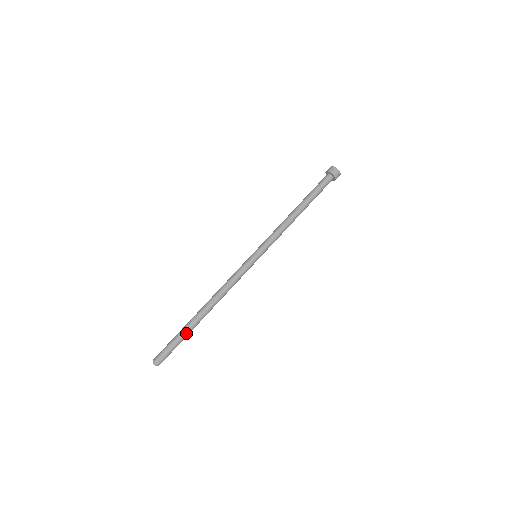
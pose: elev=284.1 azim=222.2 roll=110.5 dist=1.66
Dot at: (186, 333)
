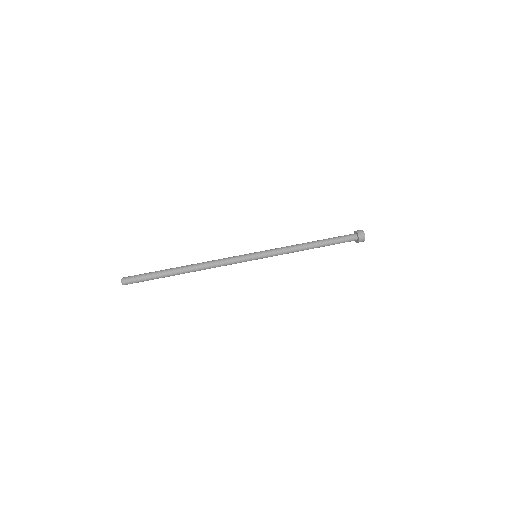
Dot at: (161, 273)
